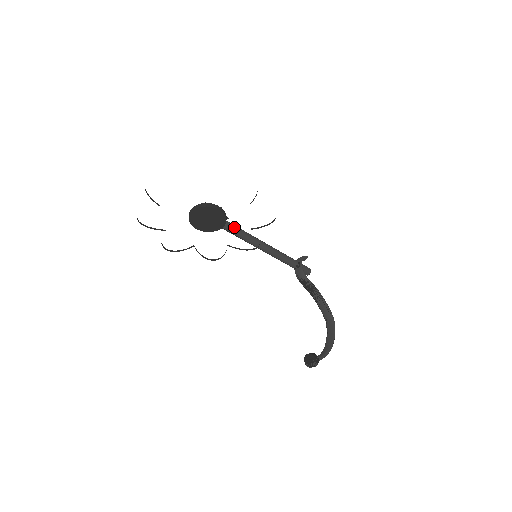
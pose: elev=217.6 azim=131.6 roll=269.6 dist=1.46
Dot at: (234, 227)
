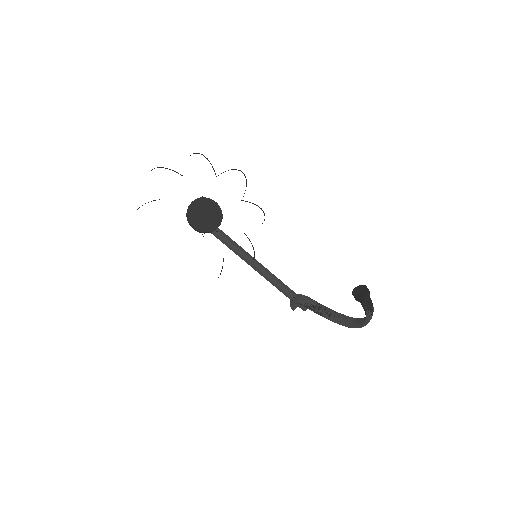
Dot at: (228, 236)
